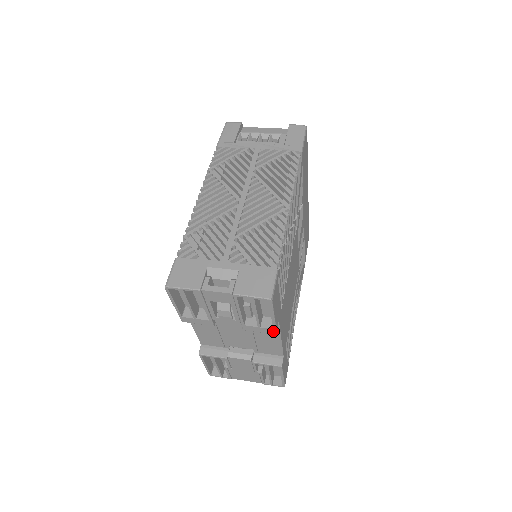
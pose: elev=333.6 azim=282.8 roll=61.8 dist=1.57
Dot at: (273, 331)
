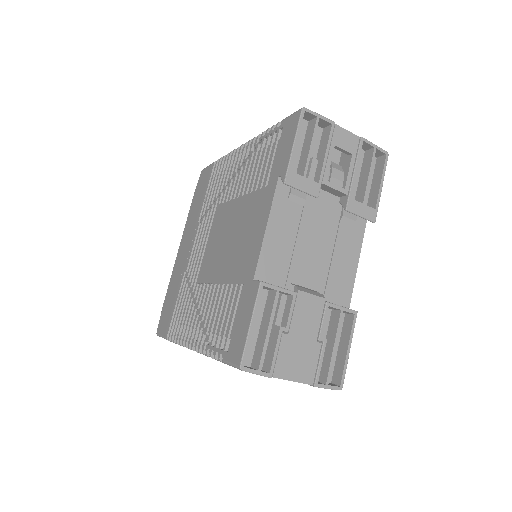
Dot at: (374, 214)
